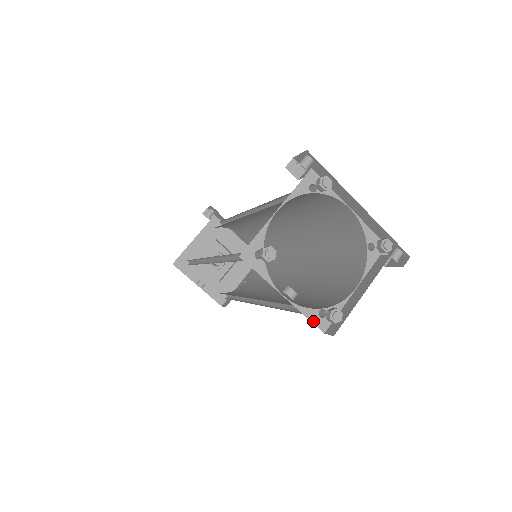
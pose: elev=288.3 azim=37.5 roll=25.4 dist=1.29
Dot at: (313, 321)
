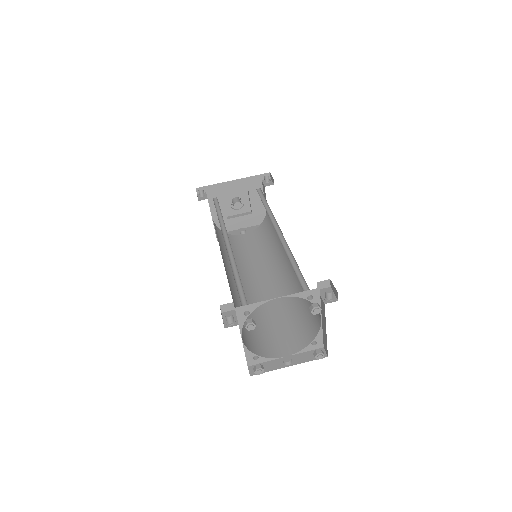
Dot at: (312, 349)
